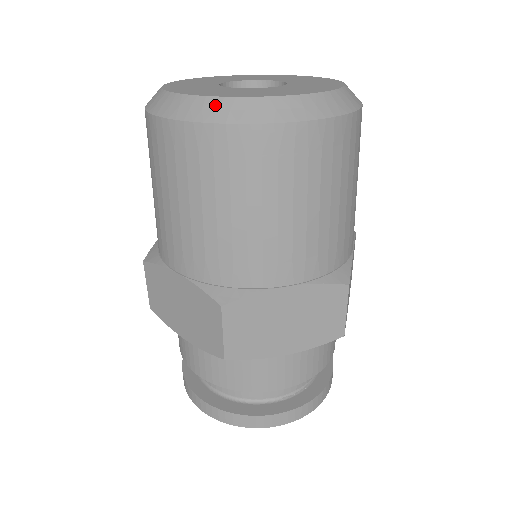
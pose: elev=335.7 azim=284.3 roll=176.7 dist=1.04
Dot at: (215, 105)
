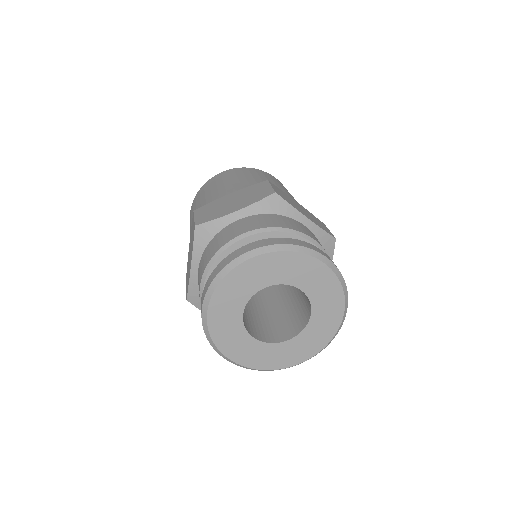
Dot at: occluded
